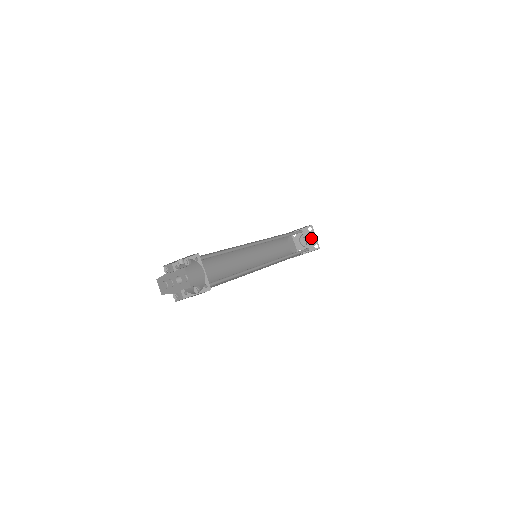
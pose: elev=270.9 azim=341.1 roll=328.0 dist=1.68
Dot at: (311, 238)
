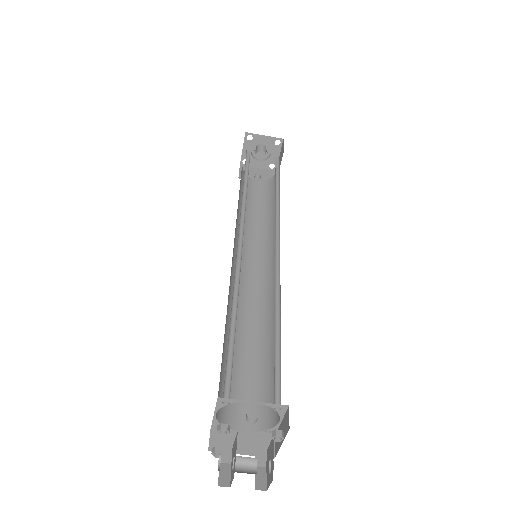
Dot at: (272, 154)
